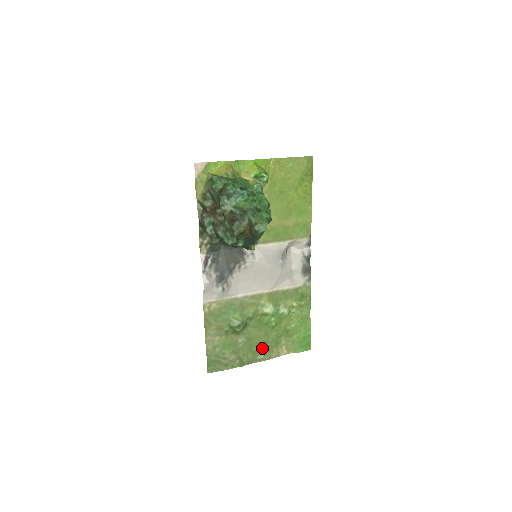
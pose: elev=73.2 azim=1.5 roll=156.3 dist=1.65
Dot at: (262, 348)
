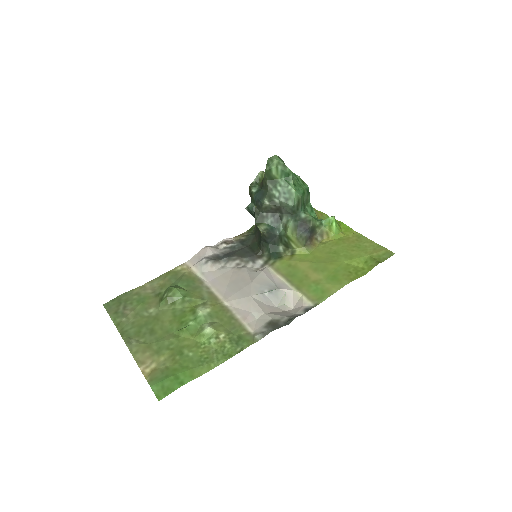
Dot at: (147, 338)
